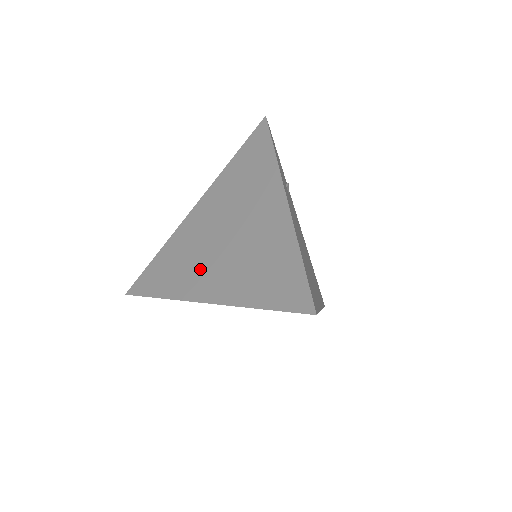
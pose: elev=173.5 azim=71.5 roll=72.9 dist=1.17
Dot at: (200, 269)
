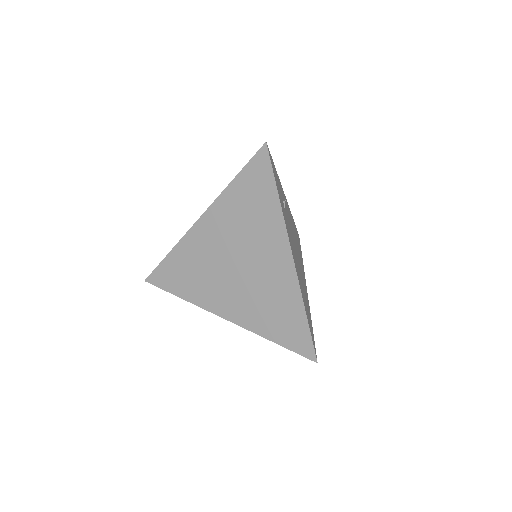
Dot at: (217, 289)
